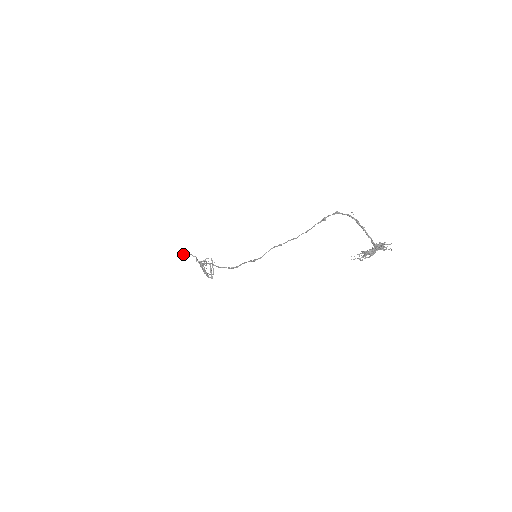
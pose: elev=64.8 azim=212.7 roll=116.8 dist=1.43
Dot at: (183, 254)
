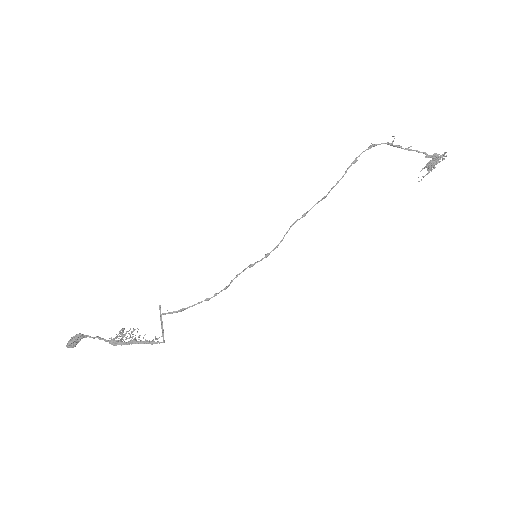
Dot at: (73, 340)
